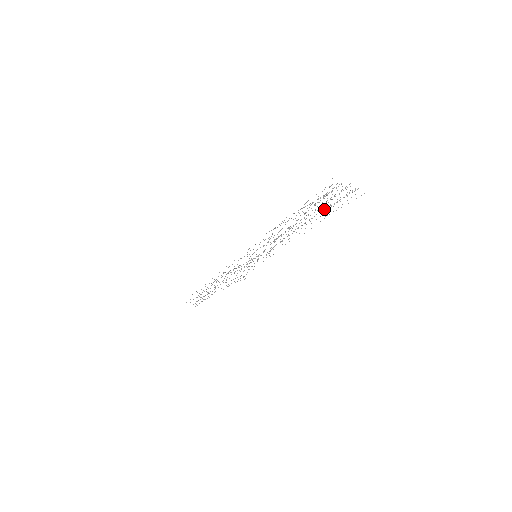
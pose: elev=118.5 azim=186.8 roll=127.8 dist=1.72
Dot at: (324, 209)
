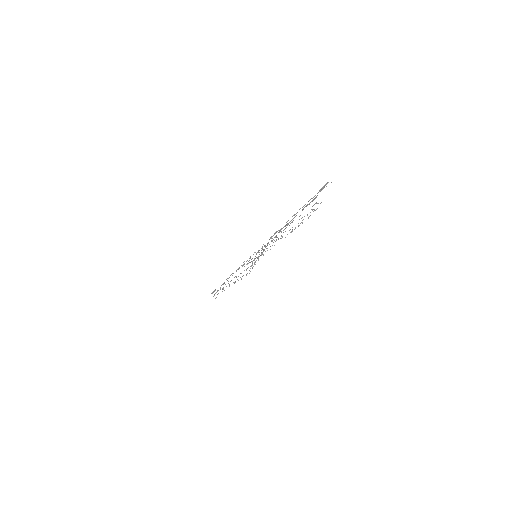
Dot at: occluded
